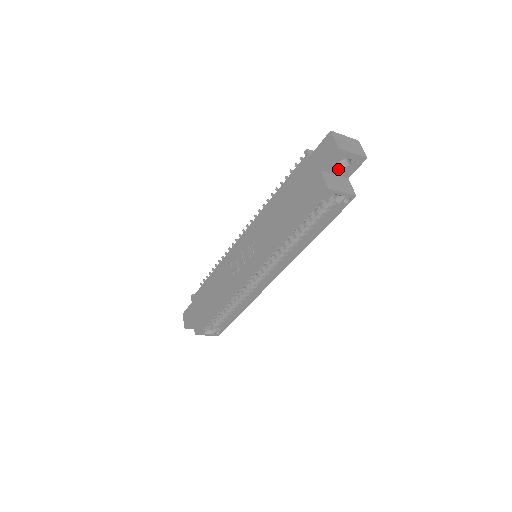
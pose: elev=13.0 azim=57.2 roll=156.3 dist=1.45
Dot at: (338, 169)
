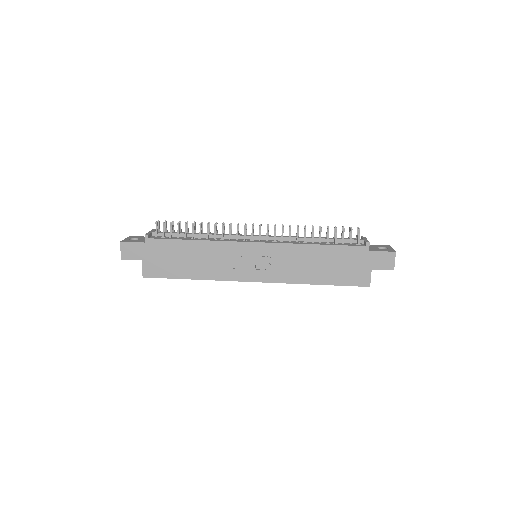
Dot at: occluded
